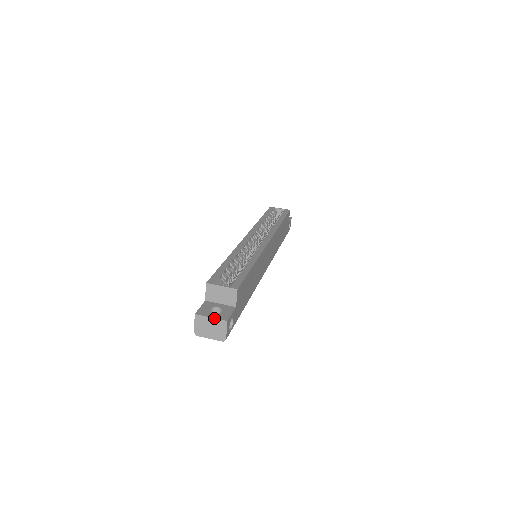
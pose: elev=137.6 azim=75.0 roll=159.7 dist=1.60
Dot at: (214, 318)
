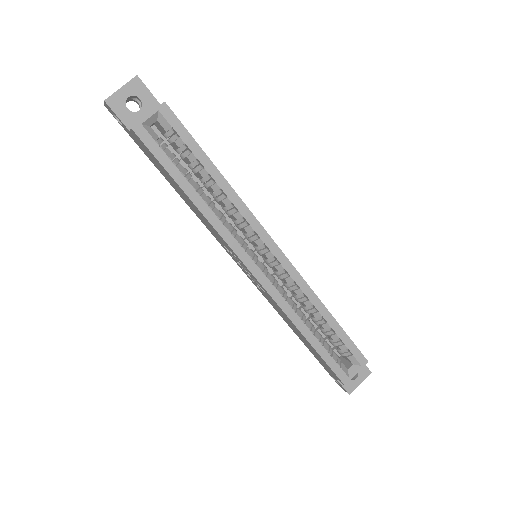
Dot at: occluded
